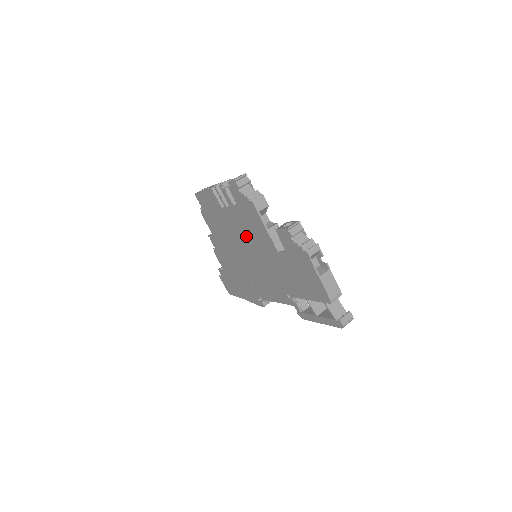
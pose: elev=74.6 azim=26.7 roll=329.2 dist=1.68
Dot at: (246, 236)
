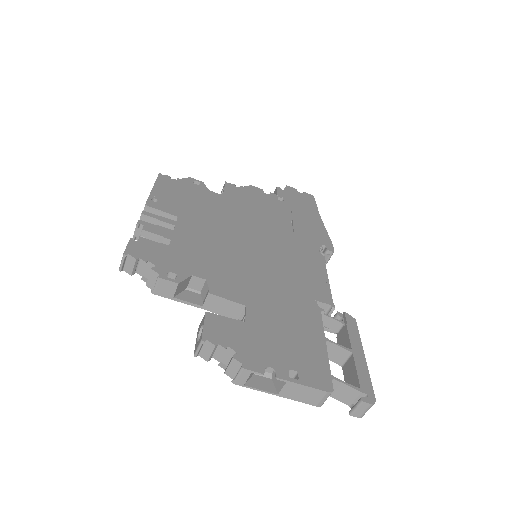
Dot at: occluded
